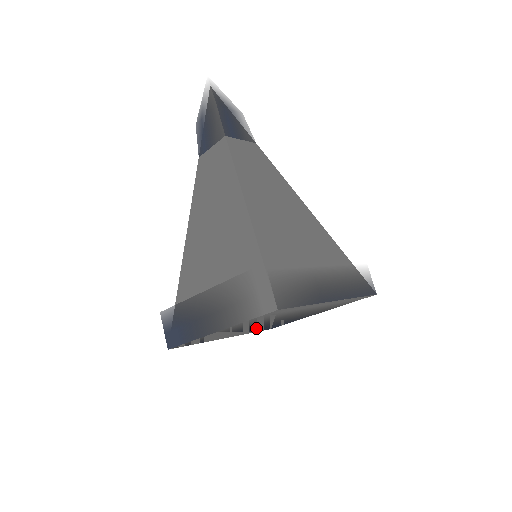
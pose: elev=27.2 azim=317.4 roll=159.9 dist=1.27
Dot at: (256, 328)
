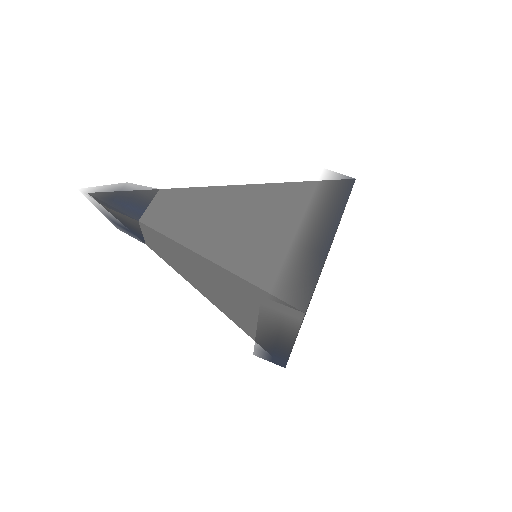
Dot at: (315, 287)
